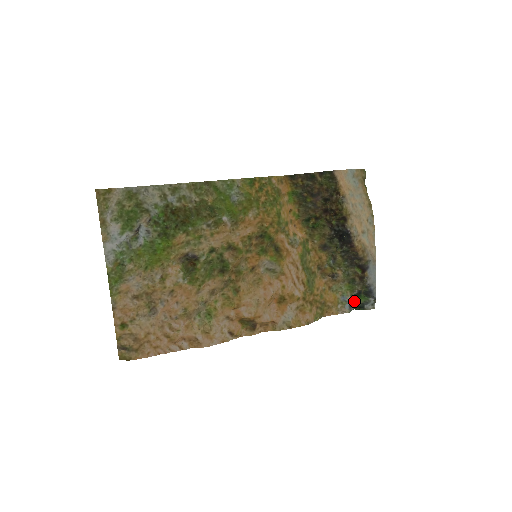
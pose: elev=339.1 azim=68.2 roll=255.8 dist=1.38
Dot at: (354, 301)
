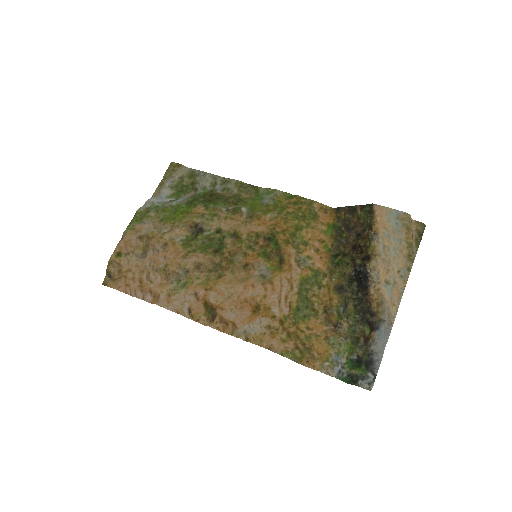
Dot at: (347, 367)
